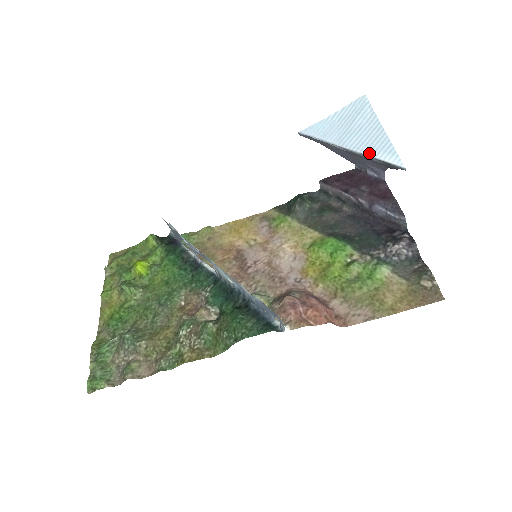
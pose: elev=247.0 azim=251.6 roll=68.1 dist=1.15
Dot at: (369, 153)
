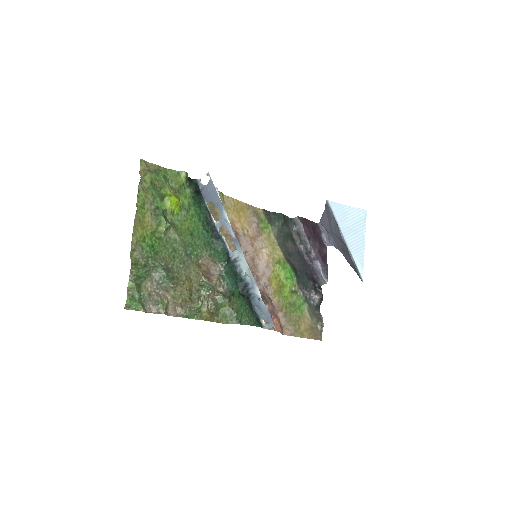
Dot at: (353, 255)
